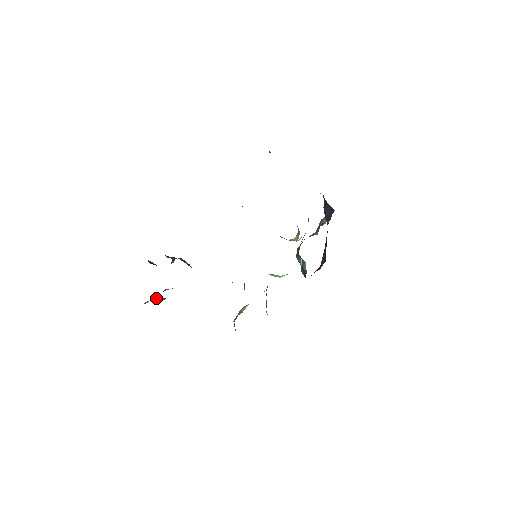
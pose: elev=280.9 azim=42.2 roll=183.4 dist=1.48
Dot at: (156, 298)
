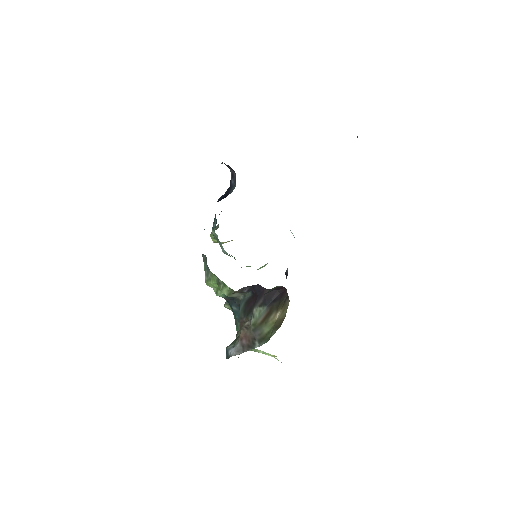
Dot at: (228, 348)
